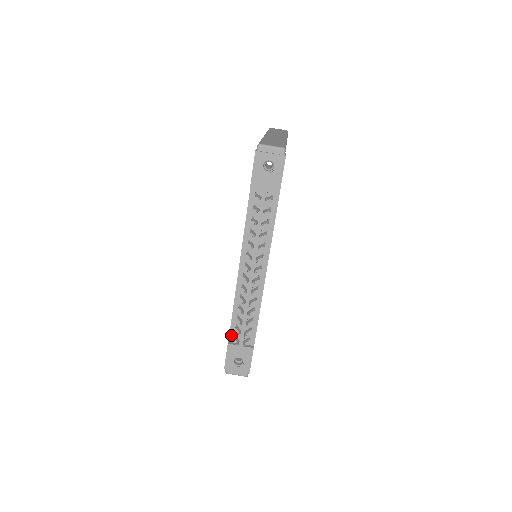
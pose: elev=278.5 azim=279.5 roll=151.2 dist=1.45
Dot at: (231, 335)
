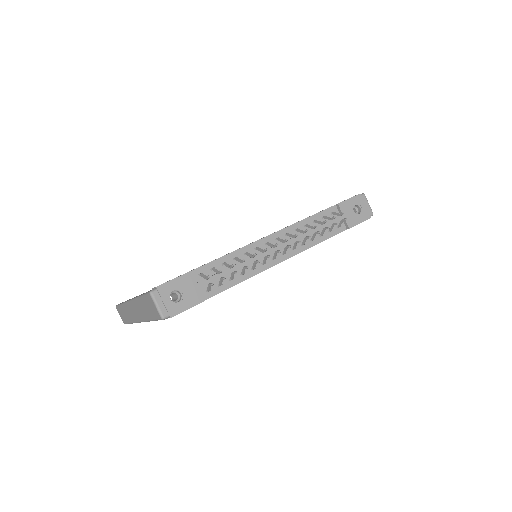
Dot at: (199, 270)
